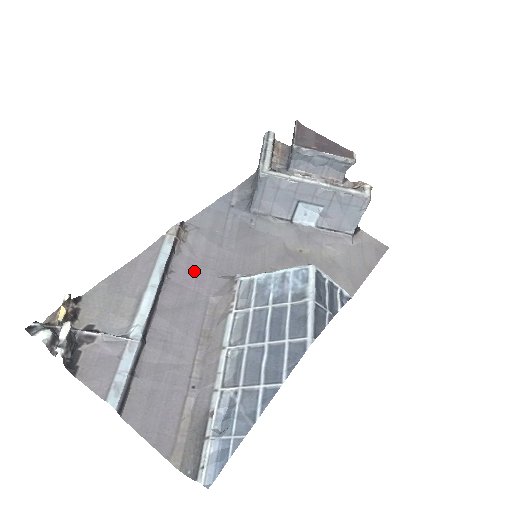
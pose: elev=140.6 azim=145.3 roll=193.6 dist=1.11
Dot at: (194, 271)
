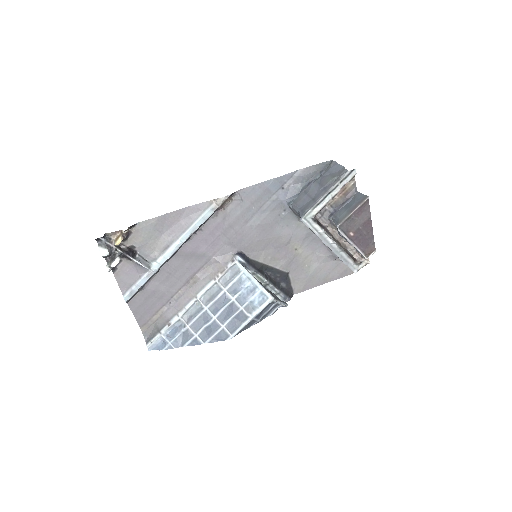
Dot at: (215, 235)
